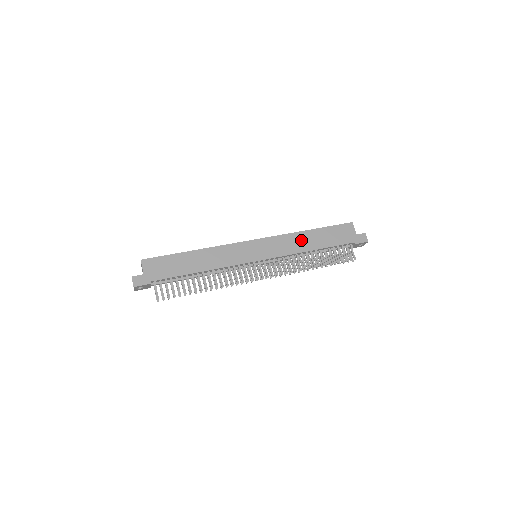
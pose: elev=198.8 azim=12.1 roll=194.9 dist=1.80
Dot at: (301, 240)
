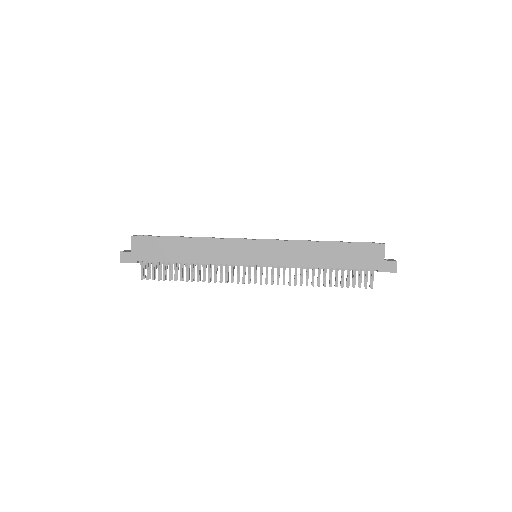
Dot at: (311, 252)
